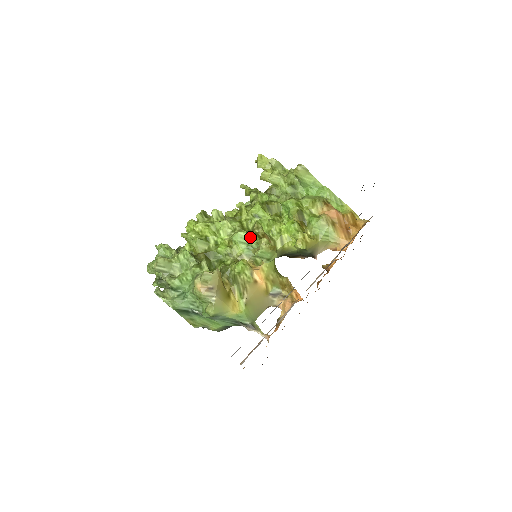
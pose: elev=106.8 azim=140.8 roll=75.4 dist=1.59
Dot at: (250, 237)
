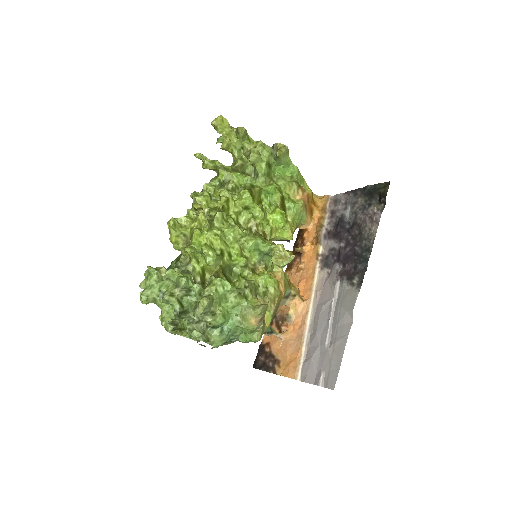
Dot at: (264, 243)
